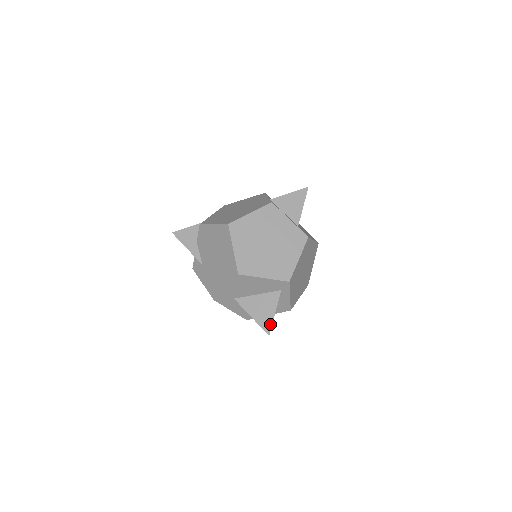
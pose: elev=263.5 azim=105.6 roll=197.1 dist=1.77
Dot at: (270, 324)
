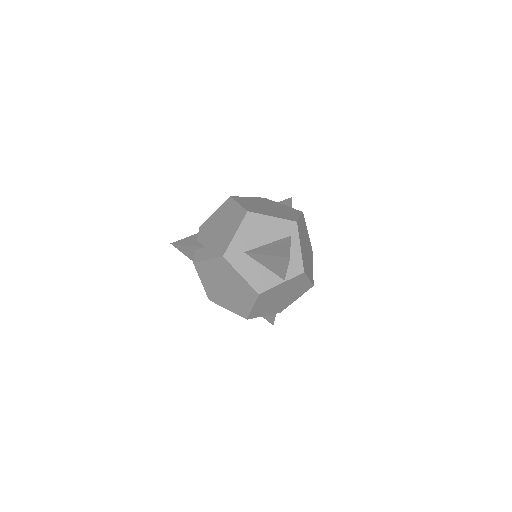
Dot at: (288, 252)
